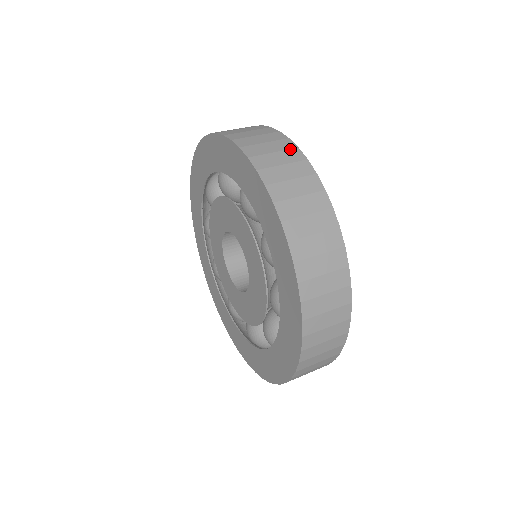
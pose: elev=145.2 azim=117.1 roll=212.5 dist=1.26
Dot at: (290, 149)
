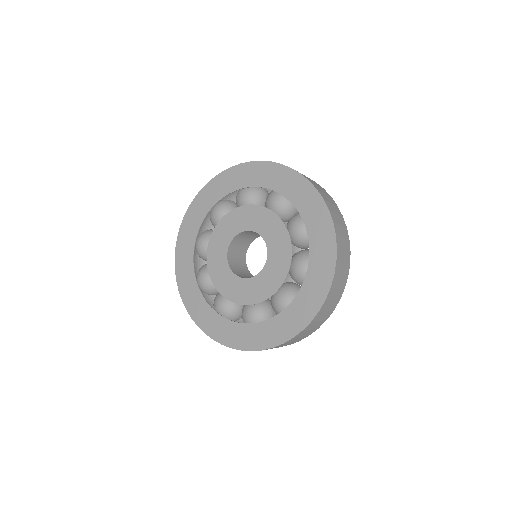
Dot at: (341, 216)
